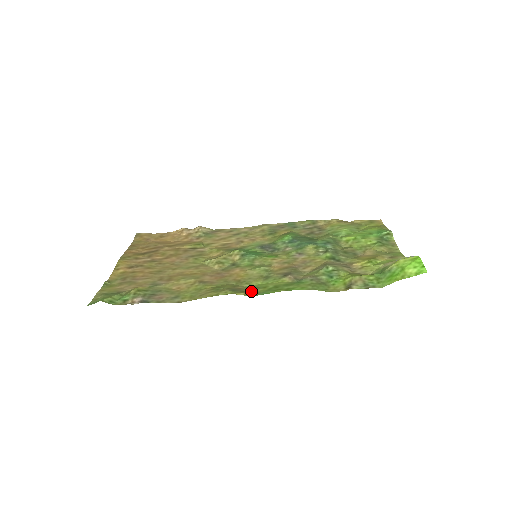
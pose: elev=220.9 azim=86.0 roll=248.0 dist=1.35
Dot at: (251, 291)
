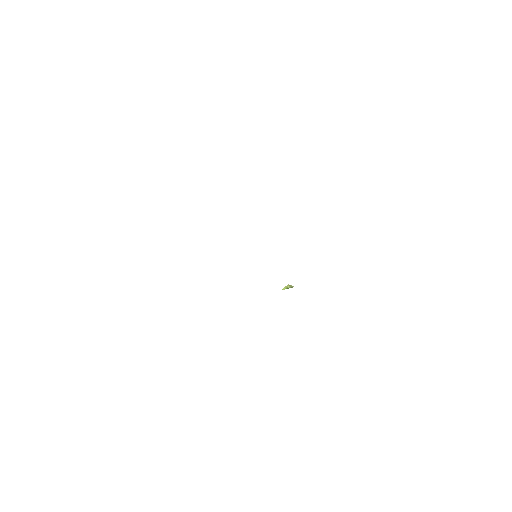
Dot at: occluded
